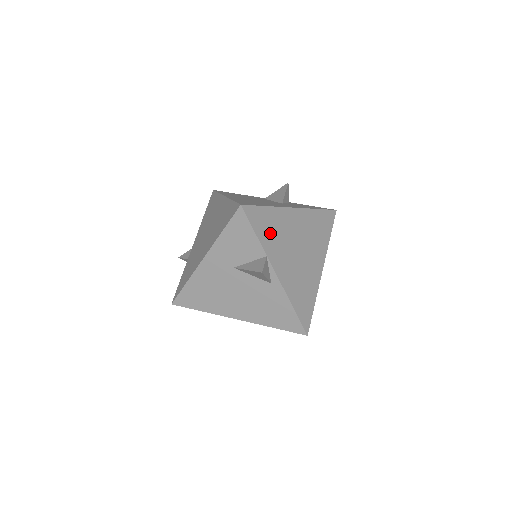
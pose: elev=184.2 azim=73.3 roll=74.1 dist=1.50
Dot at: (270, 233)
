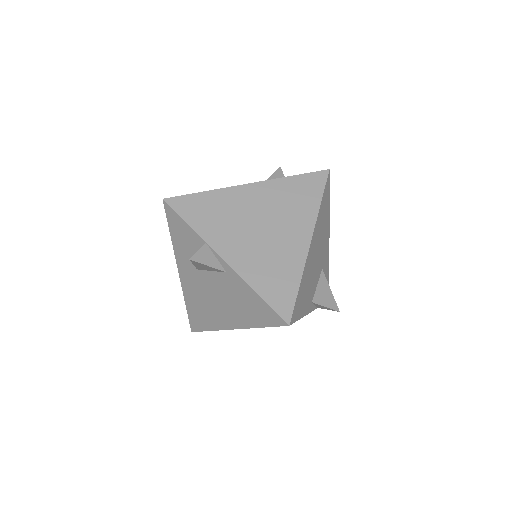
Dot at: (210, 218)
